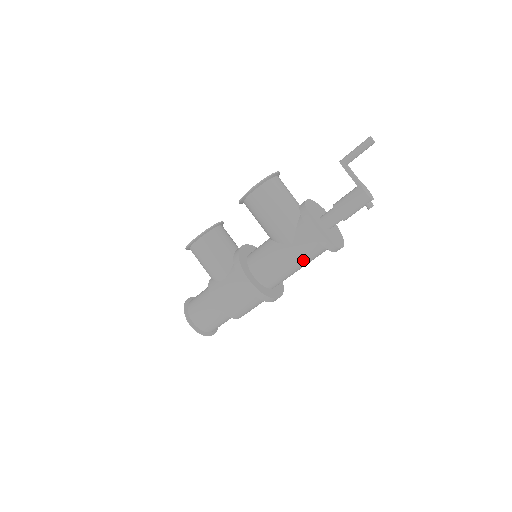
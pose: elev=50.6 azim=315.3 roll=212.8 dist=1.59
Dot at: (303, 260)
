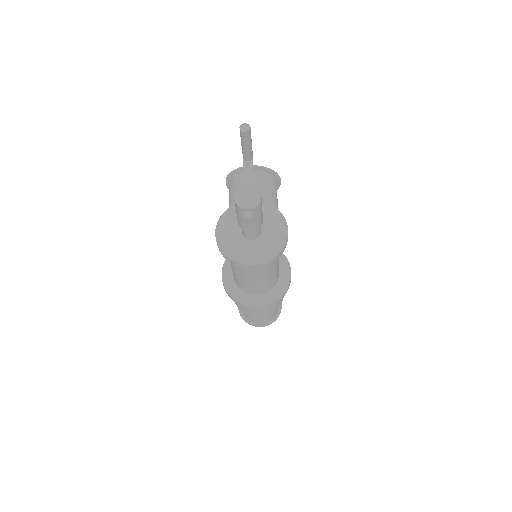
Dot at: (237, 268)
